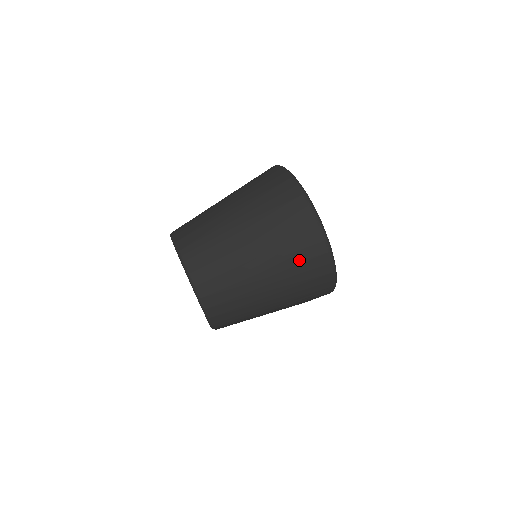
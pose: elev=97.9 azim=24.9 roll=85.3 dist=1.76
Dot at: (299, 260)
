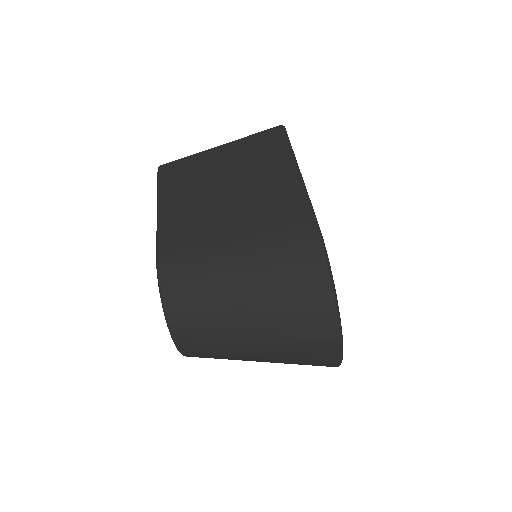
Dot at: occluded
